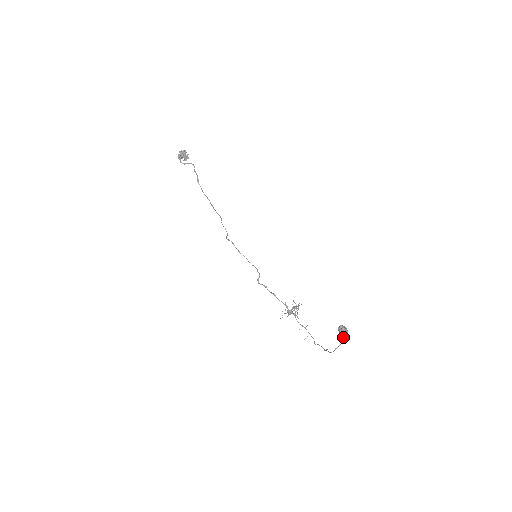
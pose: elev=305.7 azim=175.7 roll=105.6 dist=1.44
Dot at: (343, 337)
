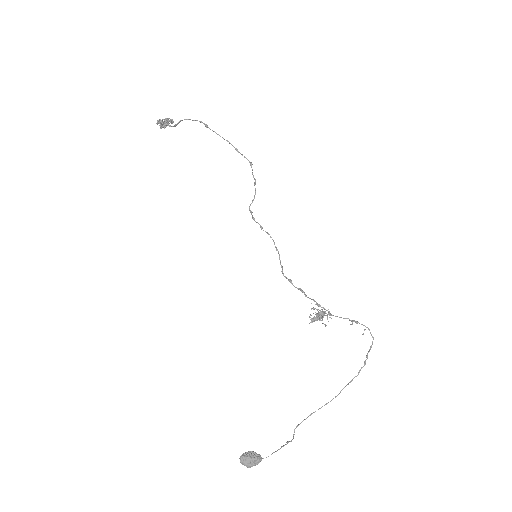
Dot at: (249, 466)
